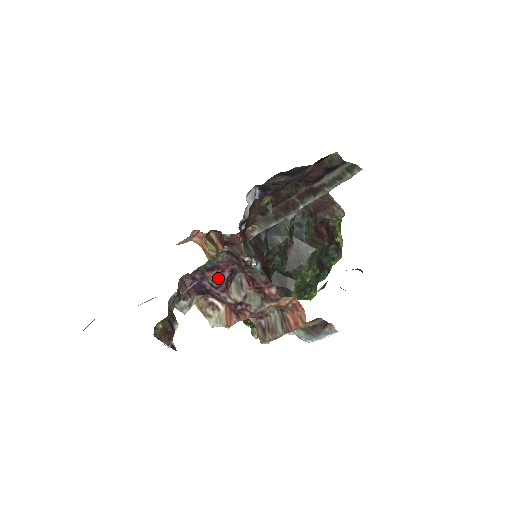
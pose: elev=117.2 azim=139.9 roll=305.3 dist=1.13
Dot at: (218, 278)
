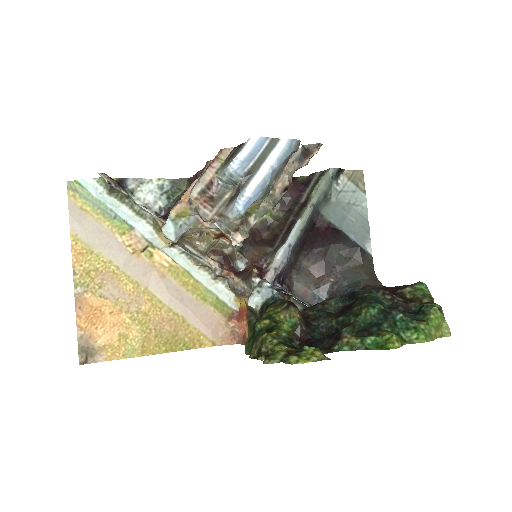
Dot at: occluded
